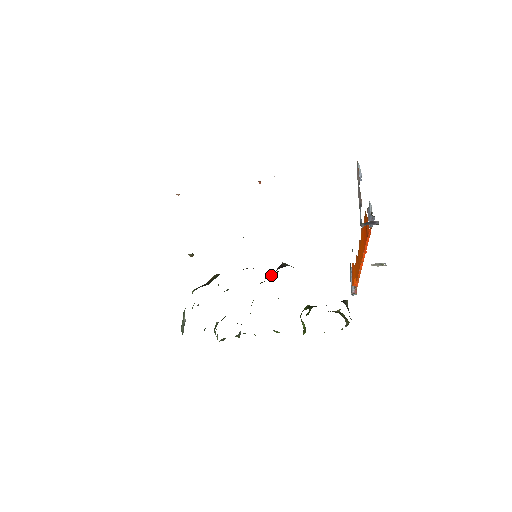
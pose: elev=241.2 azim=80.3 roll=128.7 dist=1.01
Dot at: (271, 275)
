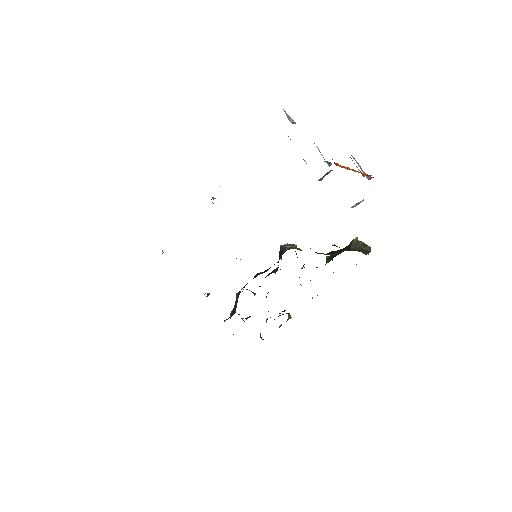
Dot at: (278, 265)
